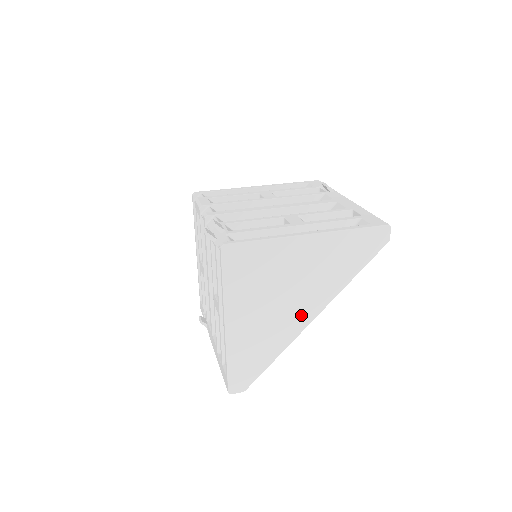
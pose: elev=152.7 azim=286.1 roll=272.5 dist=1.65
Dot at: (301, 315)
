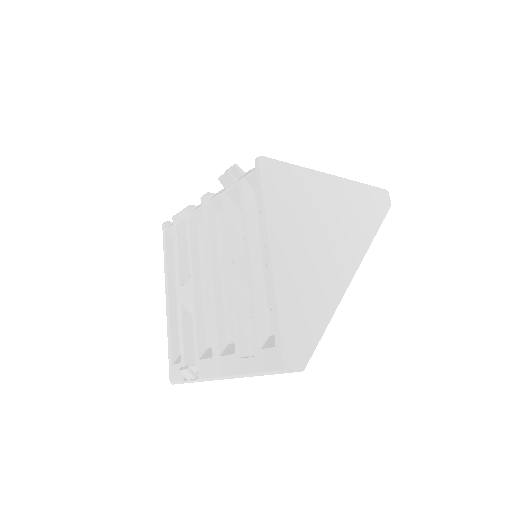
Dot at: (342, 266)
